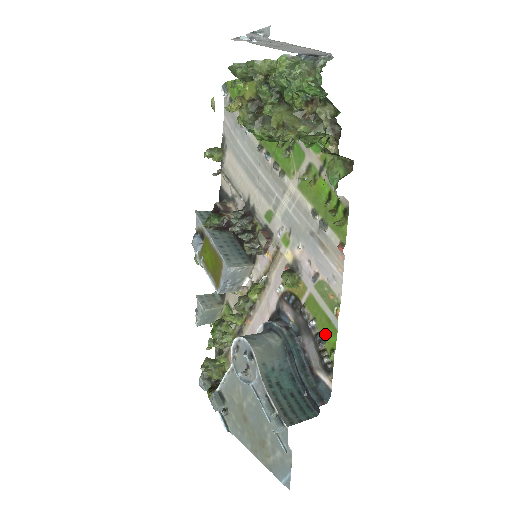
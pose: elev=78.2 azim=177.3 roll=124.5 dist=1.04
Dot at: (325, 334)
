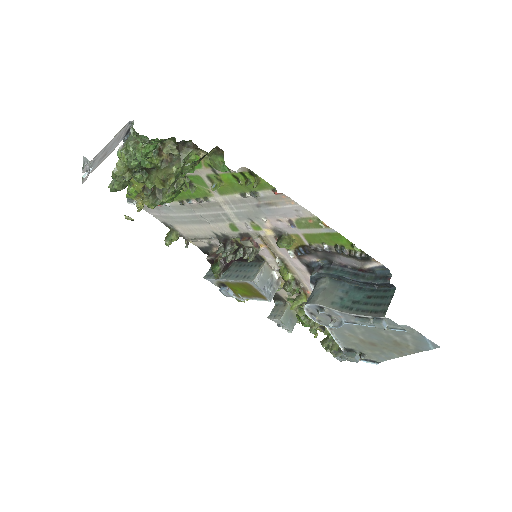
Dot at: (338, 243)
